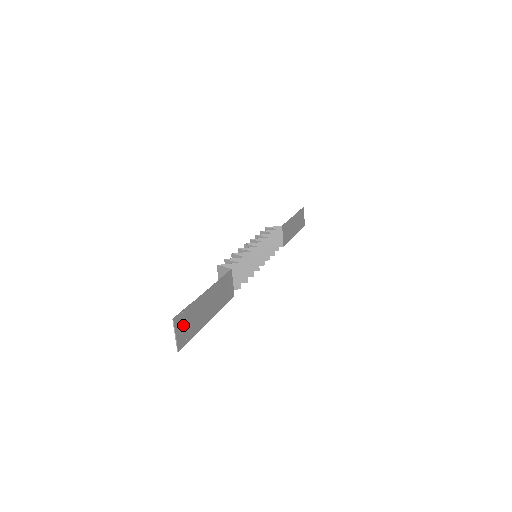
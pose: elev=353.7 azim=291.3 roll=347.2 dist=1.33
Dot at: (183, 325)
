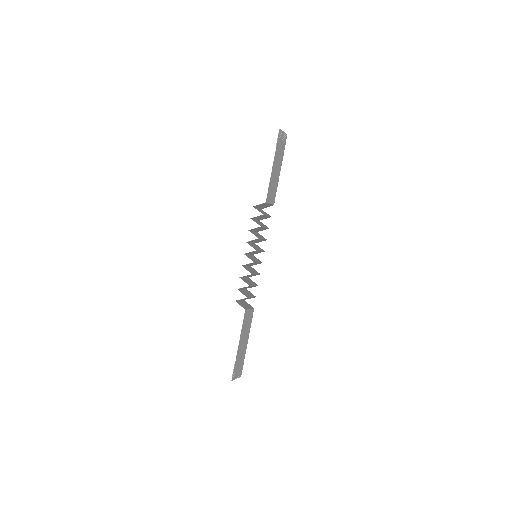
Dot at: (237, 371)
